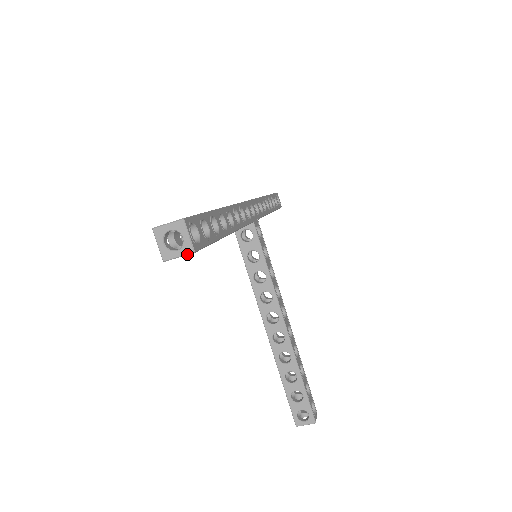
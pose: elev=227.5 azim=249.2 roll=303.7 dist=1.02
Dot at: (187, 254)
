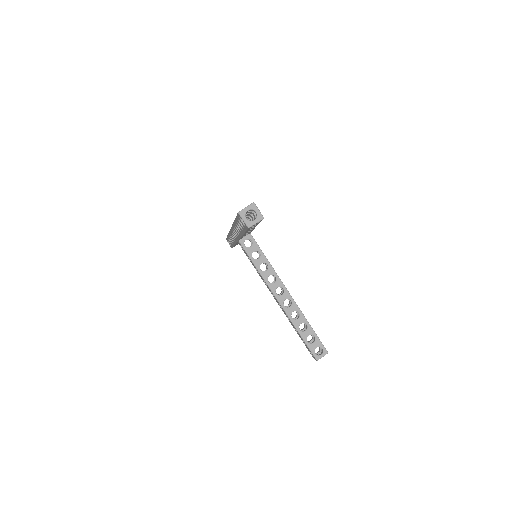
Dot at: (260, 220)
